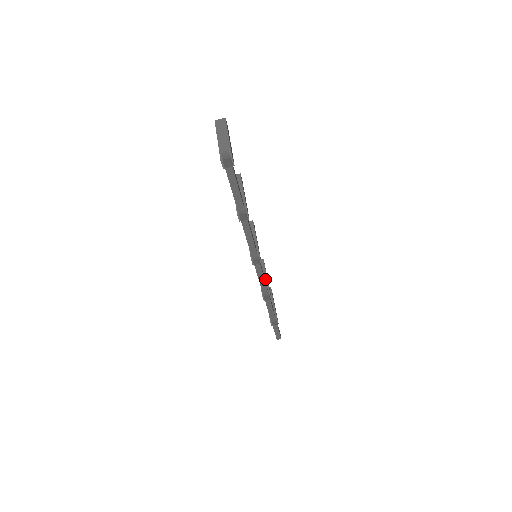
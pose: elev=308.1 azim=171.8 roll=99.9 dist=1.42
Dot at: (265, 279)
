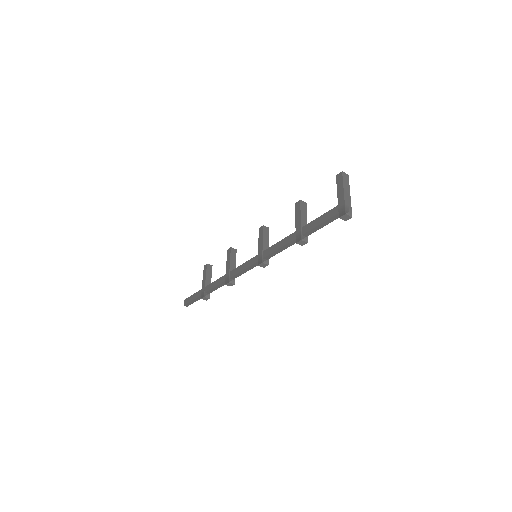
Dot at: (234, 268)
